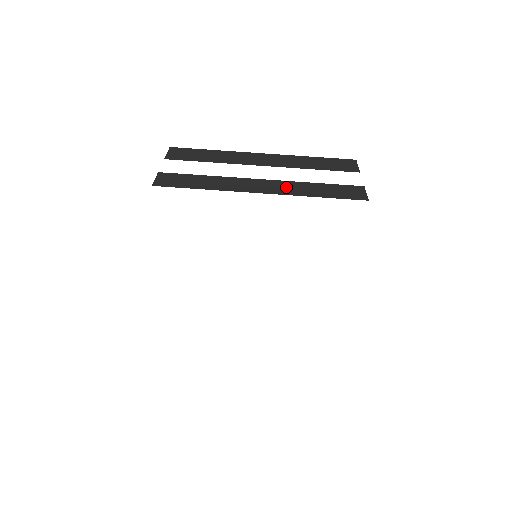
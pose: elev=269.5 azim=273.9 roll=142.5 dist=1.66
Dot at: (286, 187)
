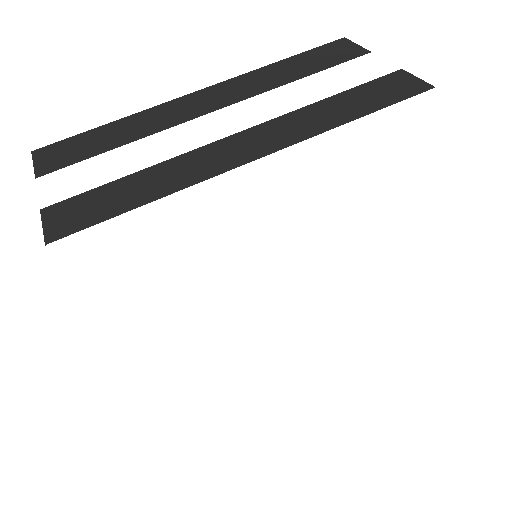
Dot at: (288, 127)
